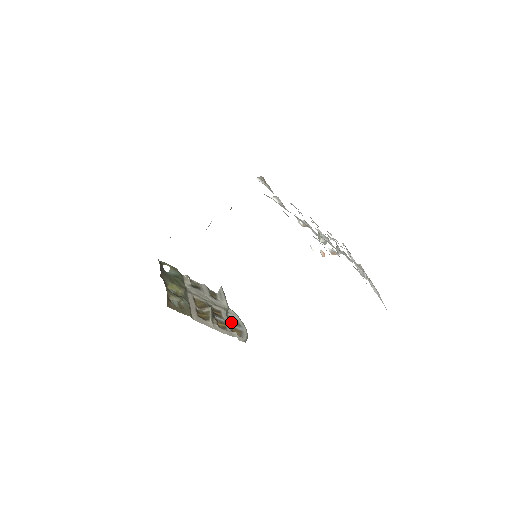
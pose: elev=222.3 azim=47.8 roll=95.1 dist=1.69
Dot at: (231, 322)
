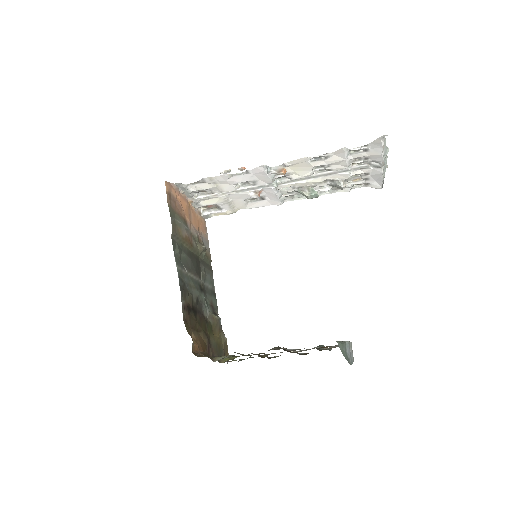
Dot at: occluded
